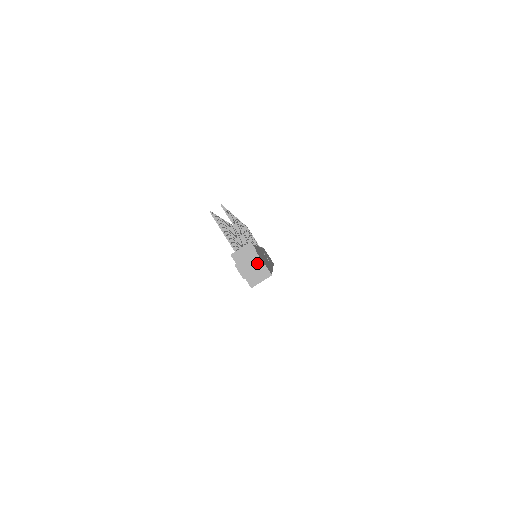
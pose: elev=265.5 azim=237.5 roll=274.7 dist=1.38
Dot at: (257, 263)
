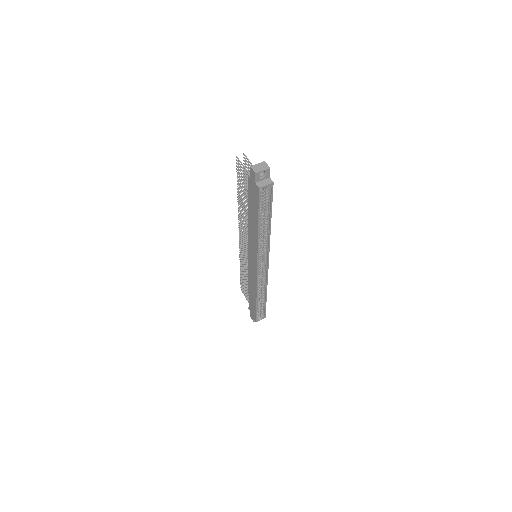
Dot at: (265, 166)
